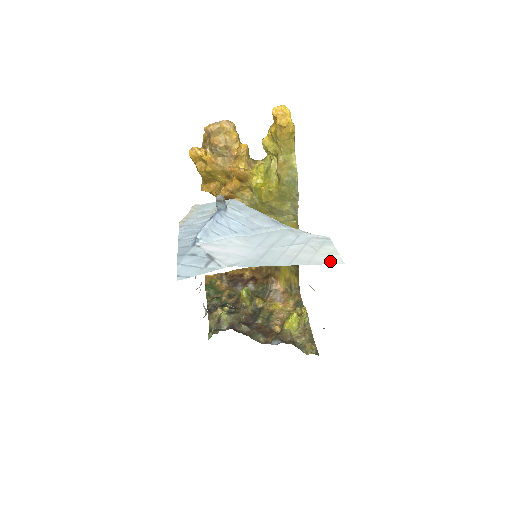
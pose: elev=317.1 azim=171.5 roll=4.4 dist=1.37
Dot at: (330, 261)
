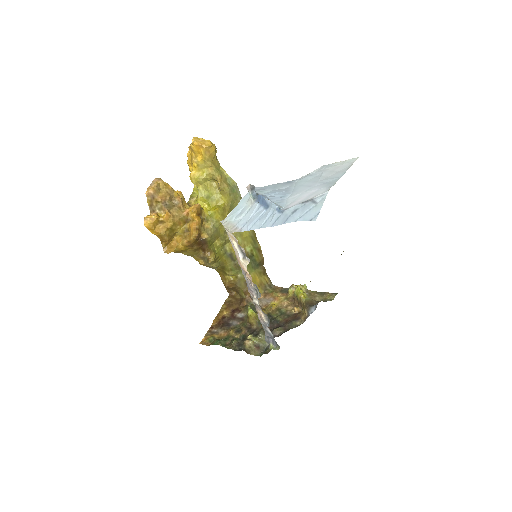
Dot at: (353, 161)
